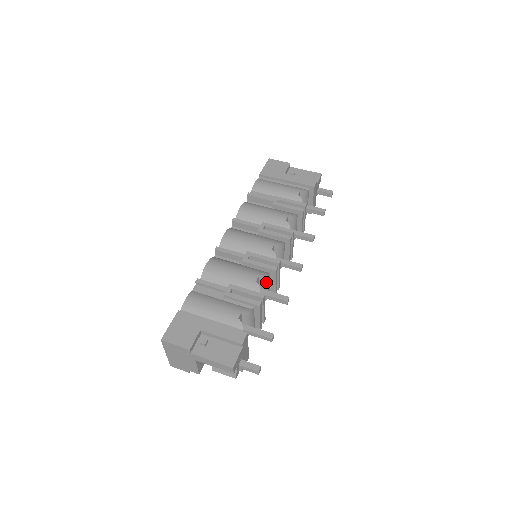
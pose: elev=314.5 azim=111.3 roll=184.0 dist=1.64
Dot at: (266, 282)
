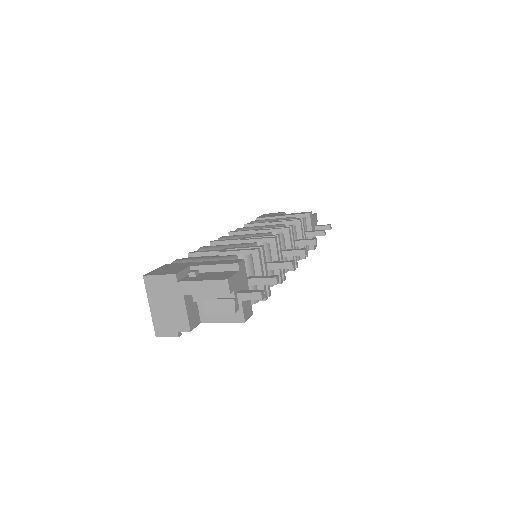
Dot at: (266, 255)
